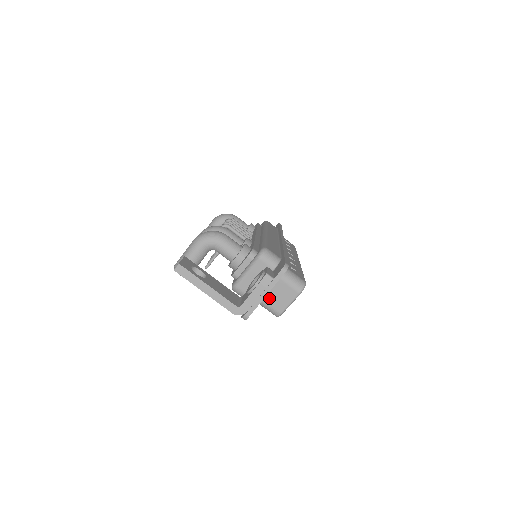
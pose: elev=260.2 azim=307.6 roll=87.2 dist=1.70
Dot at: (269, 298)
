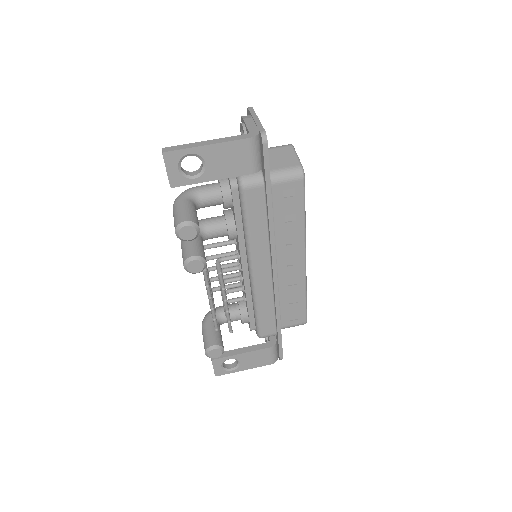
Dot at: (277, 165)
